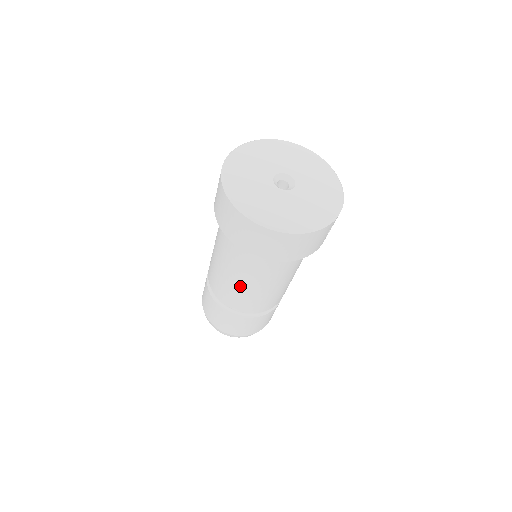
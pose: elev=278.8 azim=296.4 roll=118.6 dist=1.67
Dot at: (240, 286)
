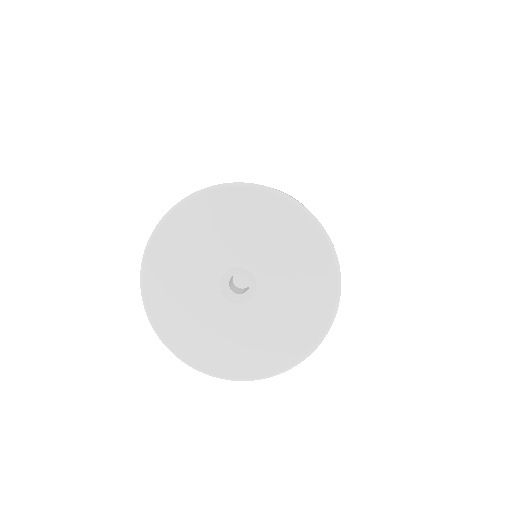
Dot at: occluded
